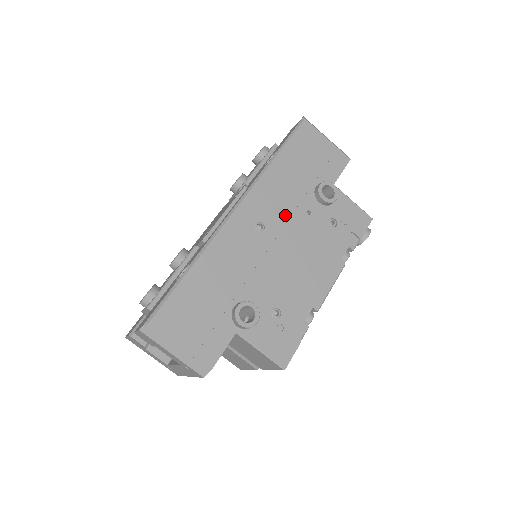
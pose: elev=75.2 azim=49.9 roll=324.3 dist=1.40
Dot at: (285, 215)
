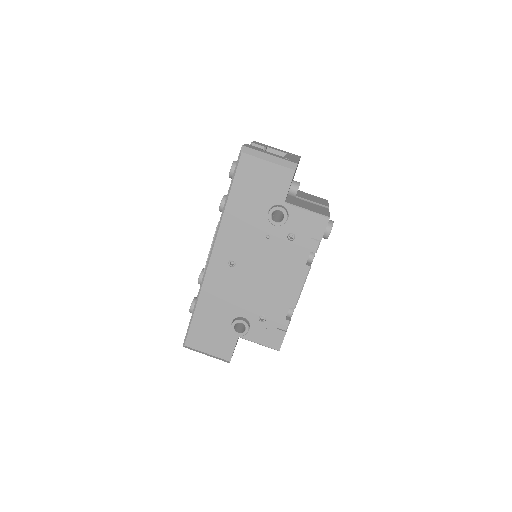
Dot at: (249, 247)
